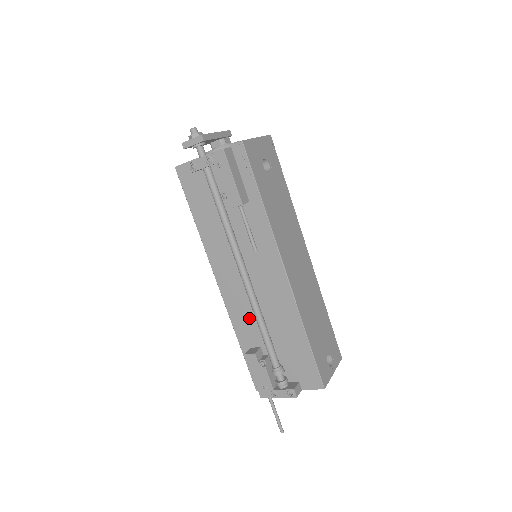
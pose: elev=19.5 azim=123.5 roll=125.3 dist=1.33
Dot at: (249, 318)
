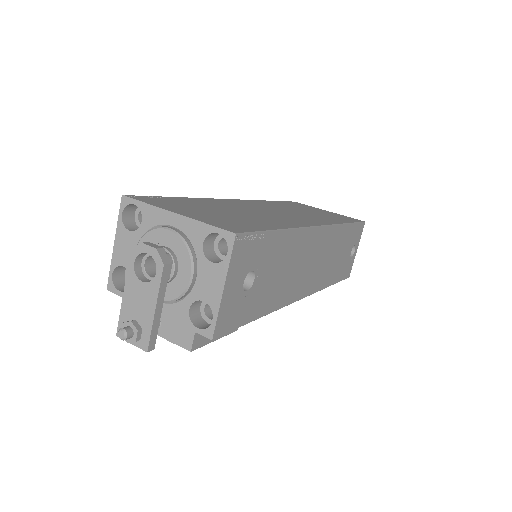
Dot at: occluded
